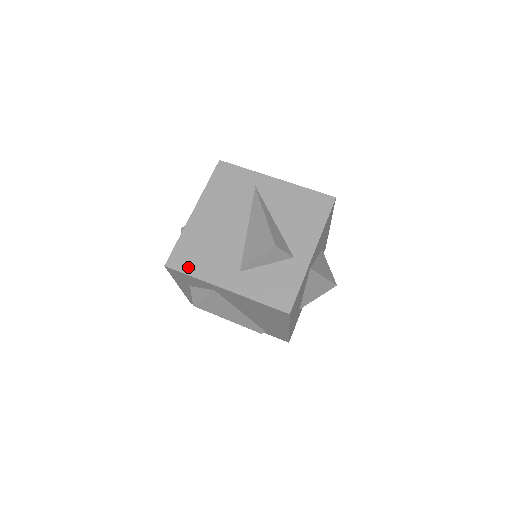
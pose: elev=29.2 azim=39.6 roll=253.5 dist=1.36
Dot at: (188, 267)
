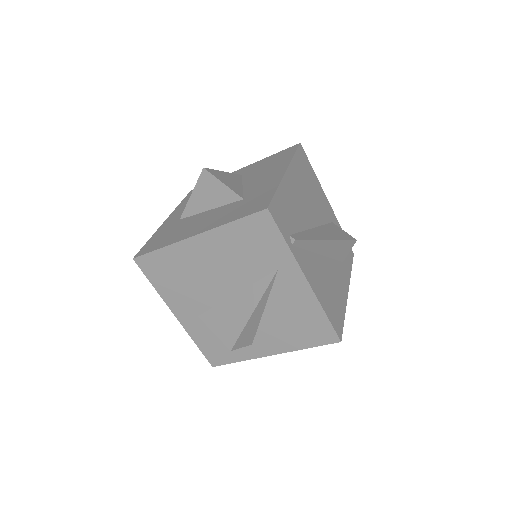
Dot at: (154, 277)
